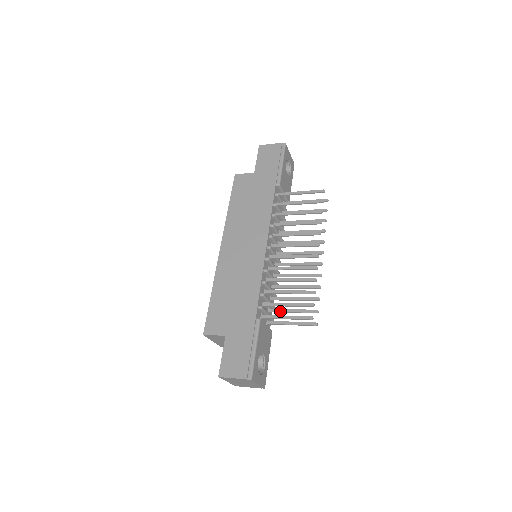
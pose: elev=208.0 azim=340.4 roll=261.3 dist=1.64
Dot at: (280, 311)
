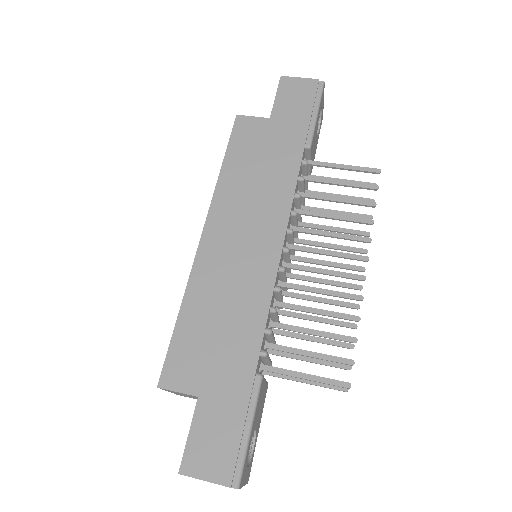
Dot at: (287, 356)
